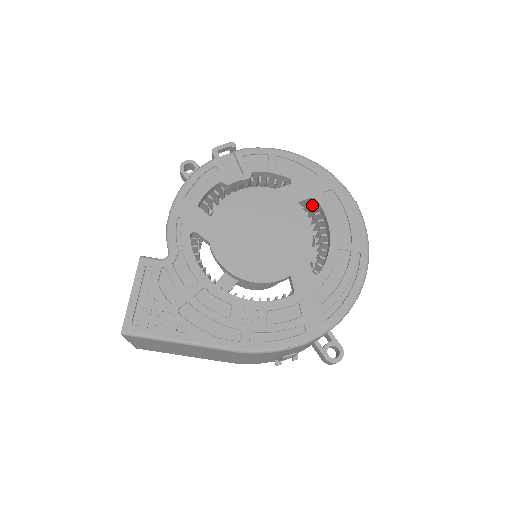
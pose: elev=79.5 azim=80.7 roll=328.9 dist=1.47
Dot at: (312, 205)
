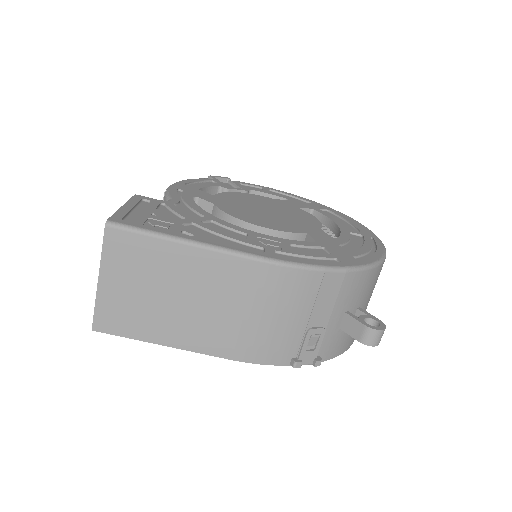
Dot at: occluded
